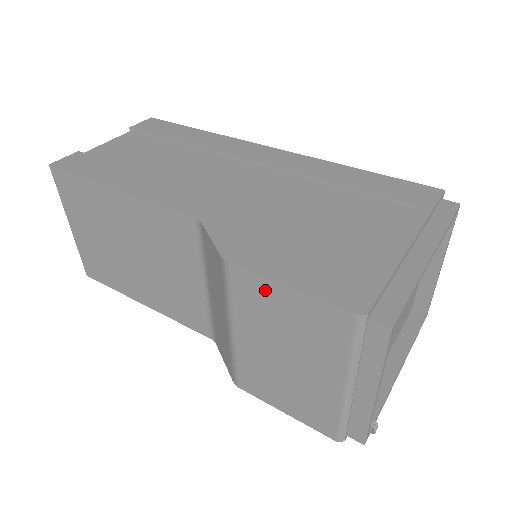
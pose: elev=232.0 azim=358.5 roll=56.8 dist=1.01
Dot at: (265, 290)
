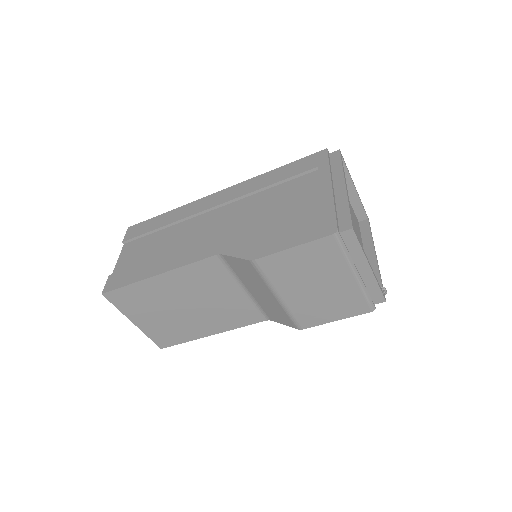
Dot at: (283, 259)
